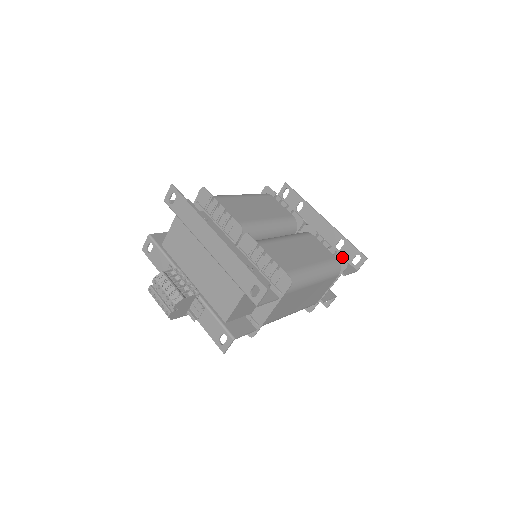
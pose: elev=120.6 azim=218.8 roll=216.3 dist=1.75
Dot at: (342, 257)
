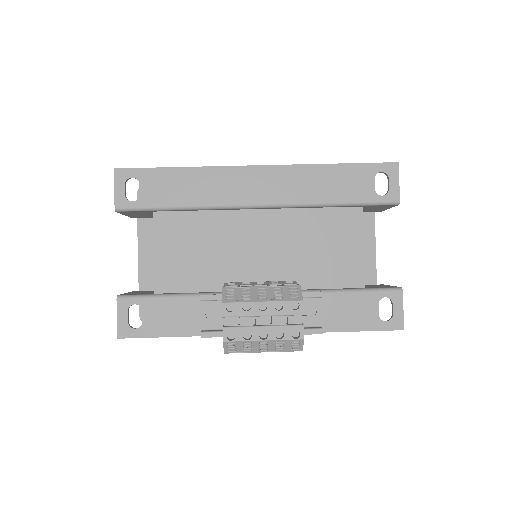
Dot at: occluded
